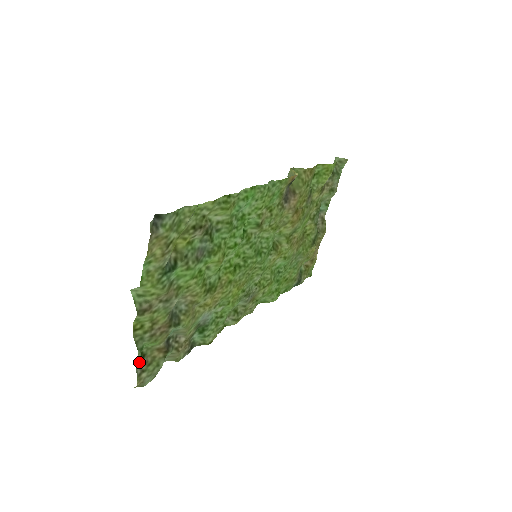
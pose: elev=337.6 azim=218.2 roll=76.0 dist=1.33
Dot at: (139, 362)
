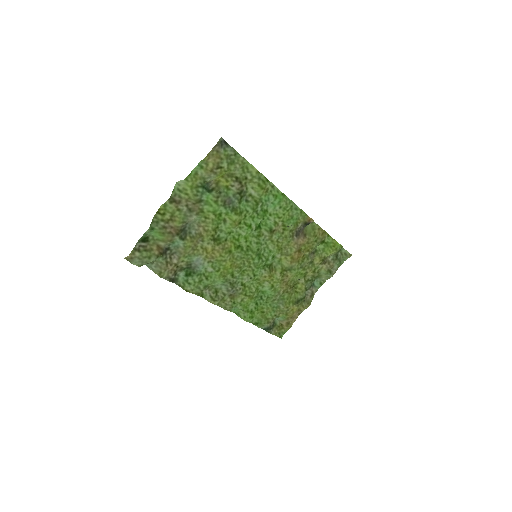
Dot at: (142, 240)
